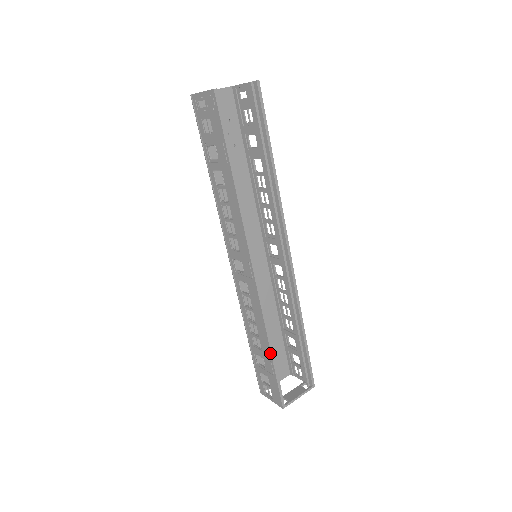
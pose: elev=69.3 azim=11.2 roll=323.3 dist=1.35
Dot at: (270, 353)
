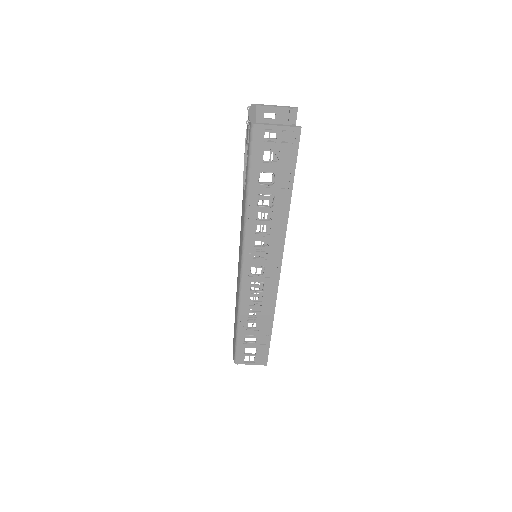
Dot at: (271, 329)
